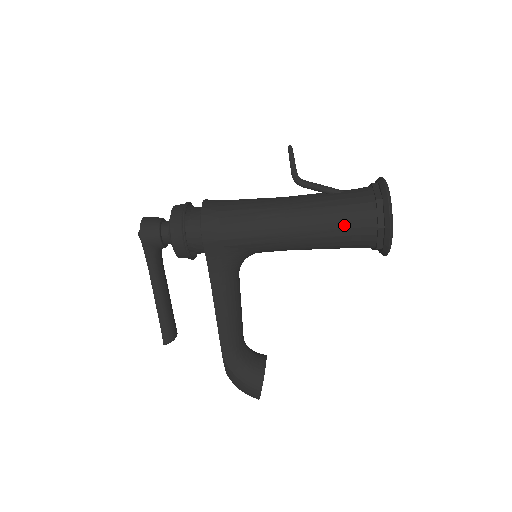
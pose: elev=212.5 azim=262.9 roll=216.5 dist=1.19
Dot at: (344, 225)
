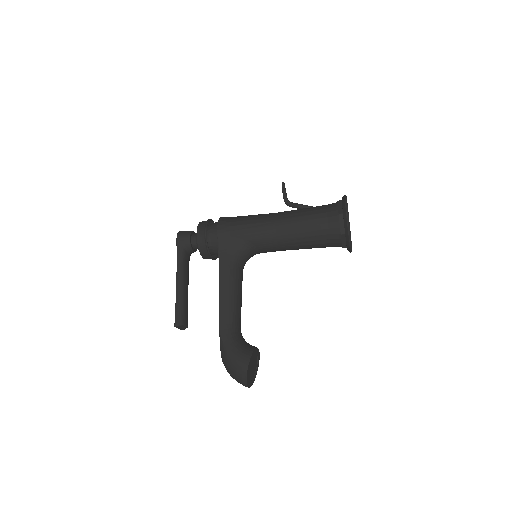
Dot at: (316, 217)
